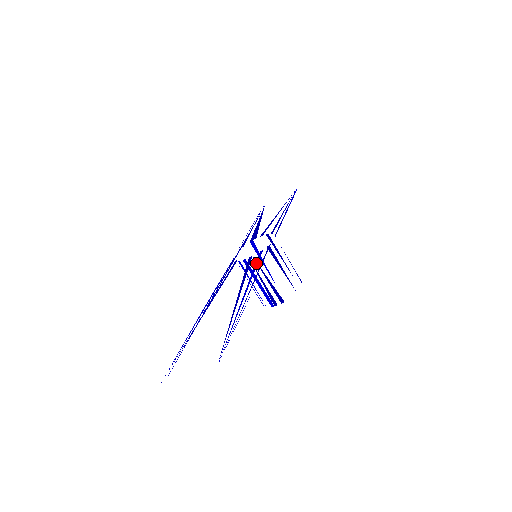
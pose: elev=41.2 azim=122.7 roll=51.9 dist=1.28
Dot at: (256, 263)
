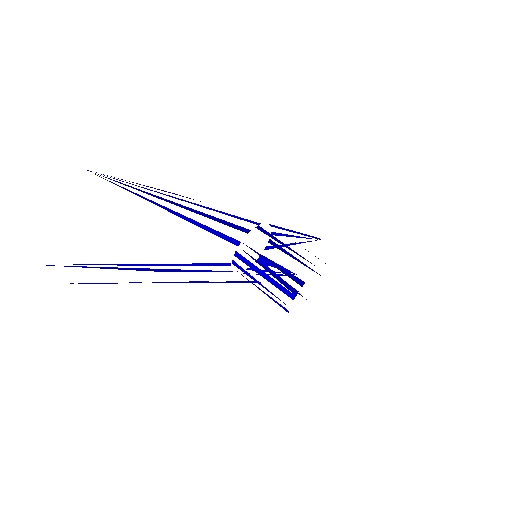
Dot at: (234, 226)
